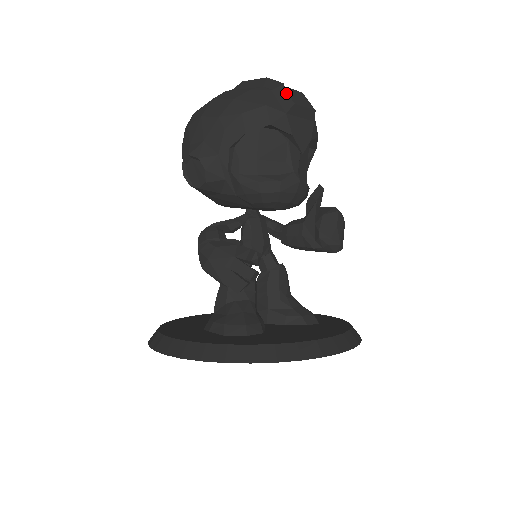
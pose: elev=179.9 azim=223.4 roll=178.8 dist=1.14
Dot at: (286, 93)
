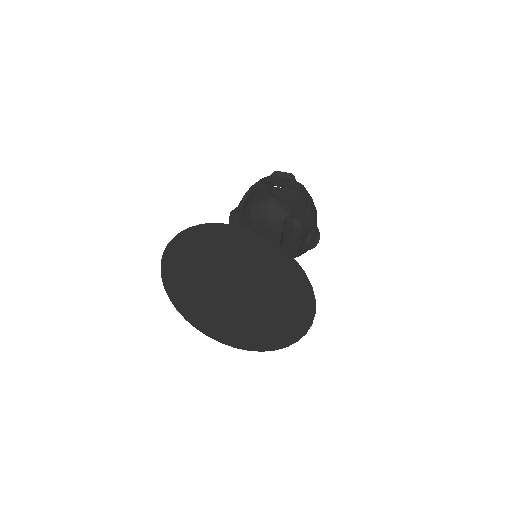
Dot at: occluded
